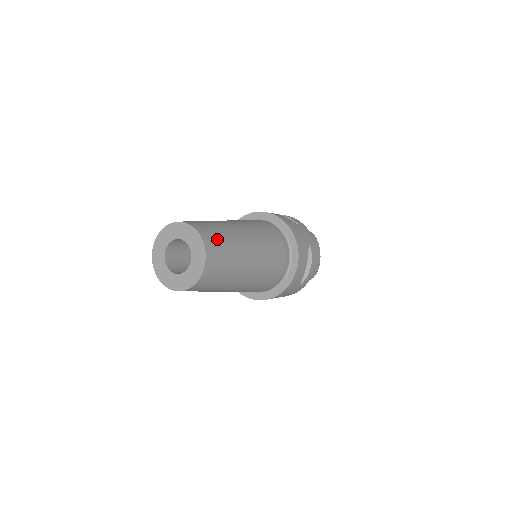
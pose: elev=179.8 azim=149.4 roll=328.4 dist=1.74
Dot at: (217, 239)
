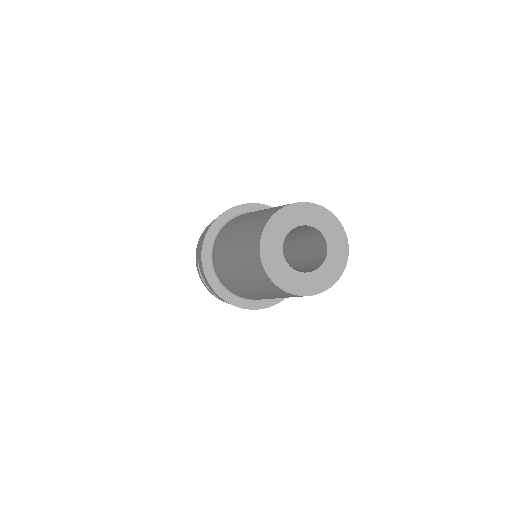
Dot at: occluded
